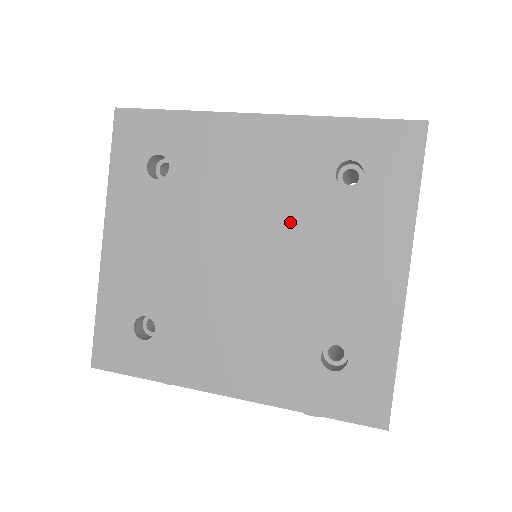
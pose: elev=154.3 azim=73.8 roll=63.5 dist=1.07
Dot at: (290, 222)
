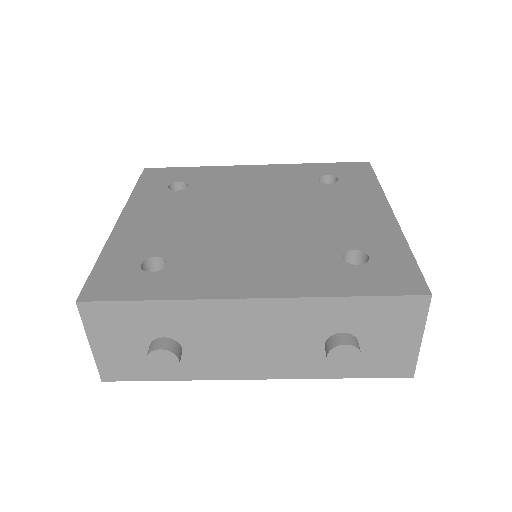
Dot at: (291, 199)
